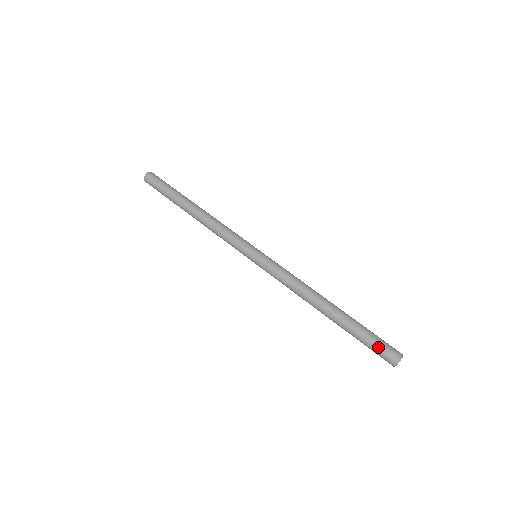
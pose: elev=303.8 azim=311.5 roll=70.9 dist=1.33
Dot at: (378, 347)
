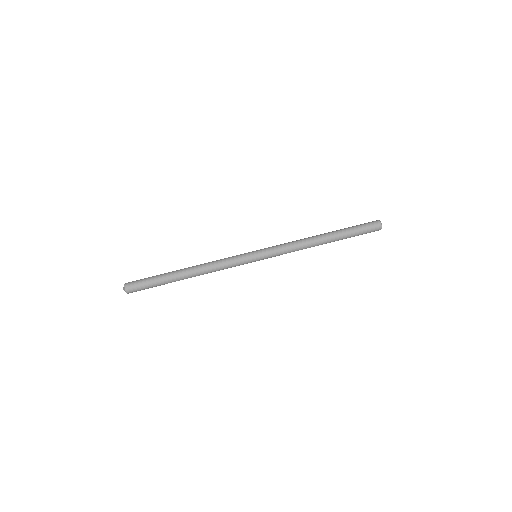
Dot at: (367, 232)
